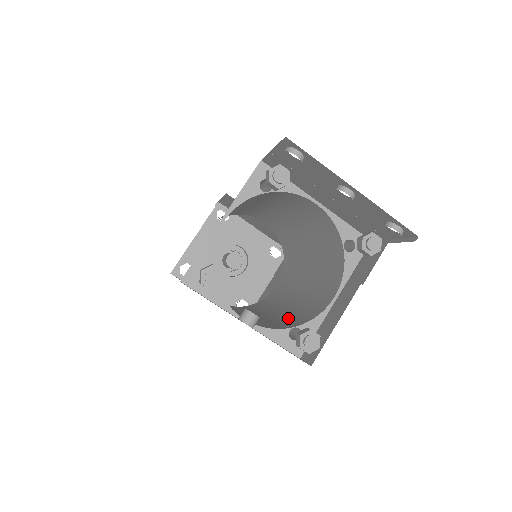
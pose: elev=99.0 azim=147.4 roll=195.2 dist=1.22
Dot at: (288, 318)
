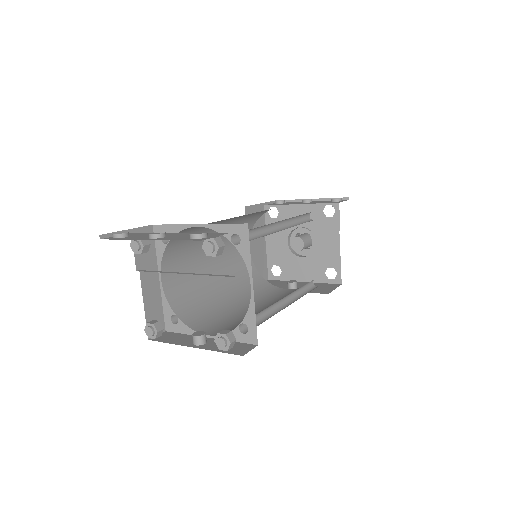
Dot at: occluded
